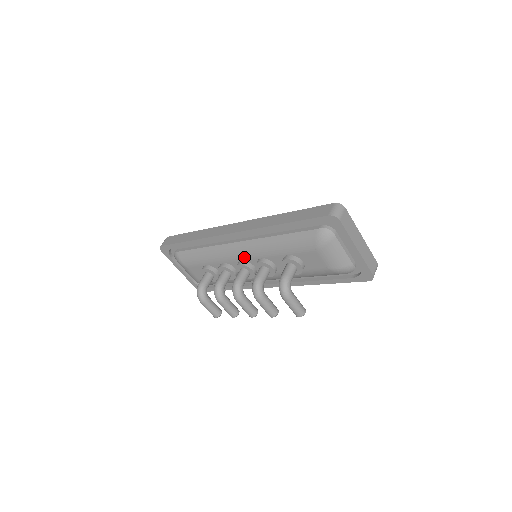
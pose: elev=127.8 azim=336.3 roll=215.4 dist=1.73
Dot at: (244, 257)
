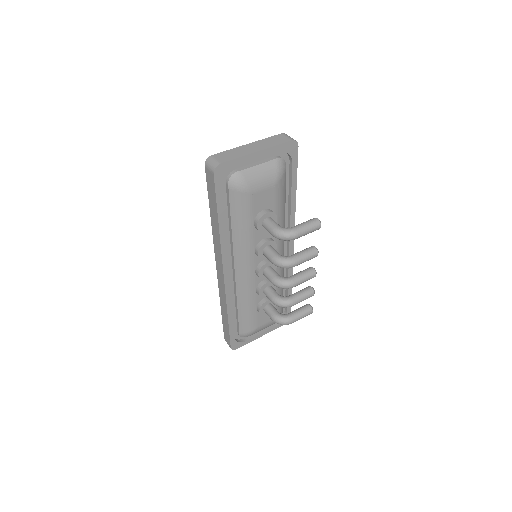
Dot at: (251, 268)
